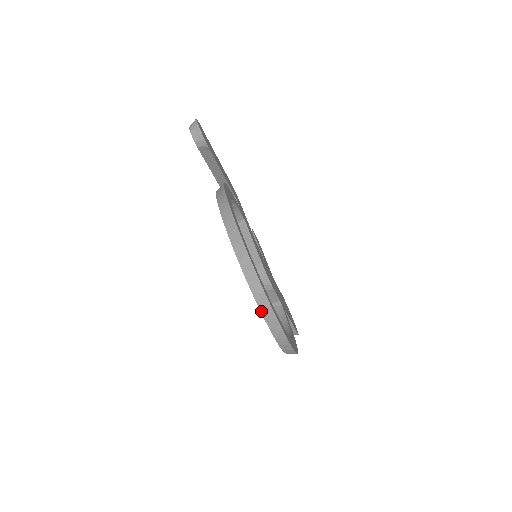
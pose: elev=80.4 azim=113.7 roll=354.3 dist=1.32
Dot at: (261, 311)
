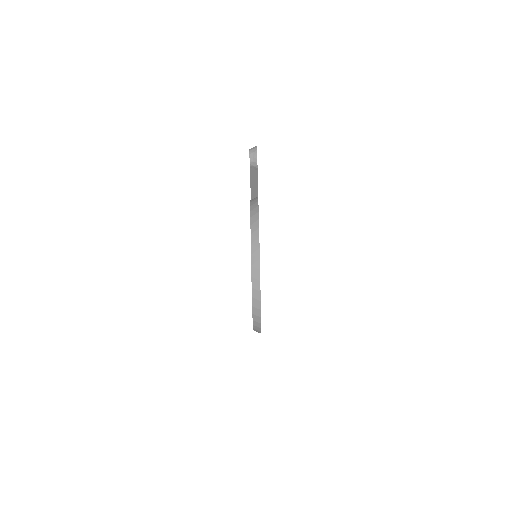
Dot at: (252, 292)
